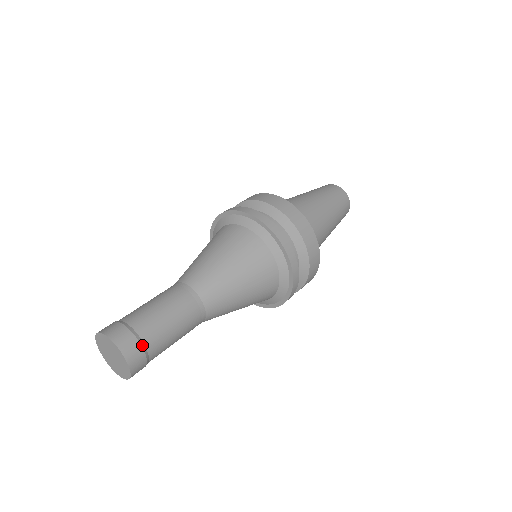
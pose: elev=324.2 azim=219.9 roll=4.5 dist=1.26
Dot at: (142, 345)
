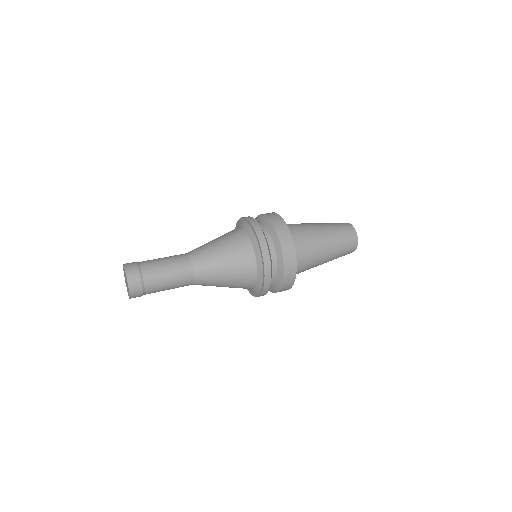
Dot at: (138, 265)
